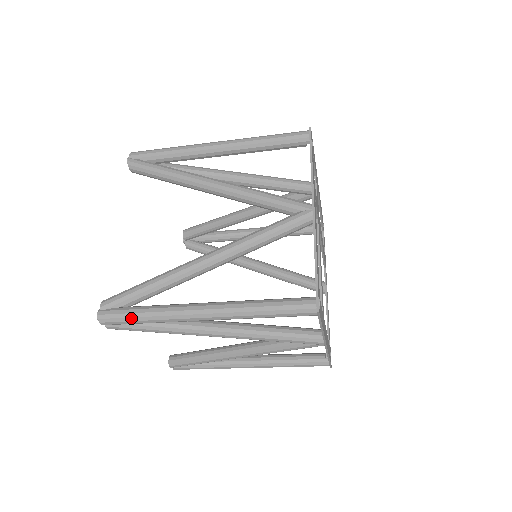
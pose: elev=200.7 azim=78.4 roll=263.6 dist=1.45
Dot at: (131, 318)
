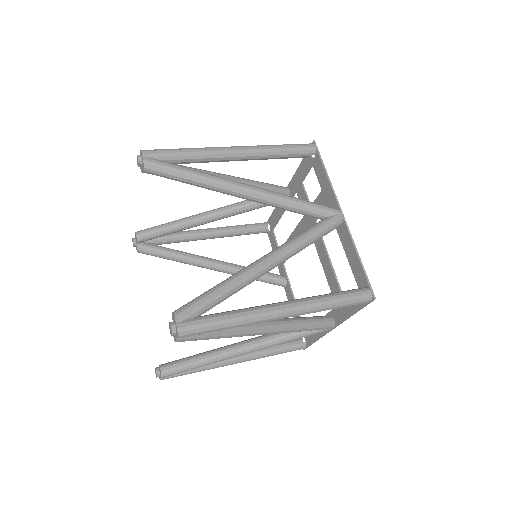
Dot at: (214, 326)
